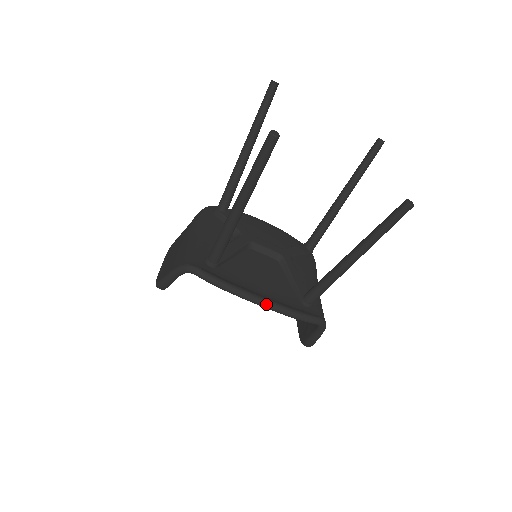
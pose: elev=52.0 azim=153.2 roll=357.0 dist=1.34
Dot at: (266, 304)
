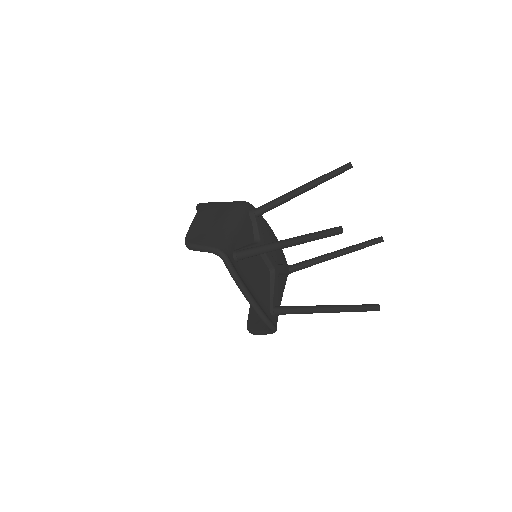
Dot at: (253, 304)
